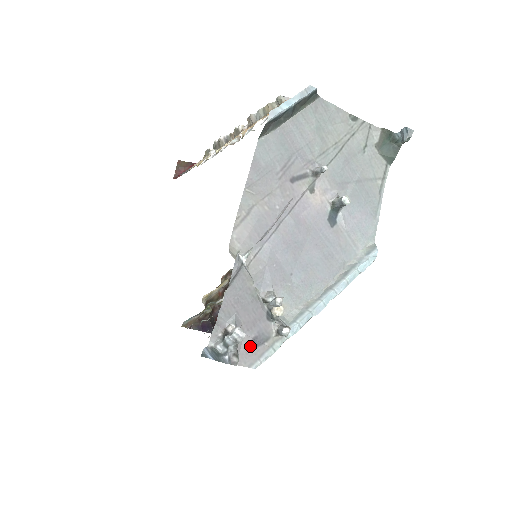
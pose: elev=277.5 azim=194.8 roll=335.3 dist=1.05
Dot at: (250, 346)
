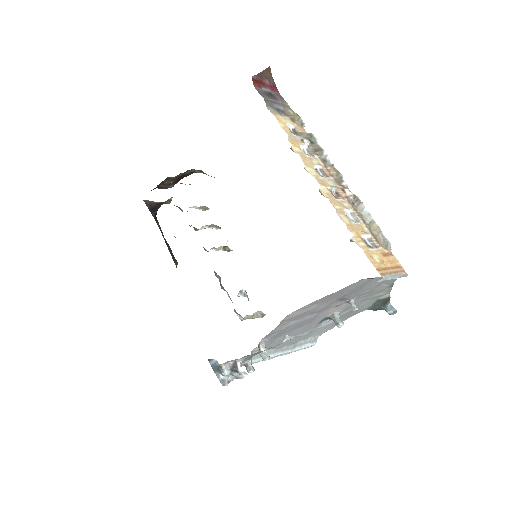
Dot at: occluded
